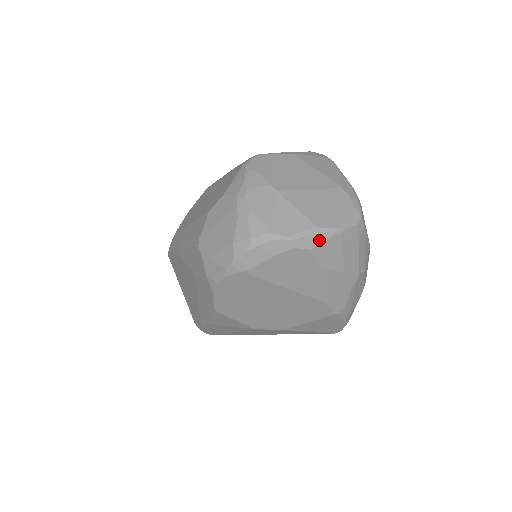
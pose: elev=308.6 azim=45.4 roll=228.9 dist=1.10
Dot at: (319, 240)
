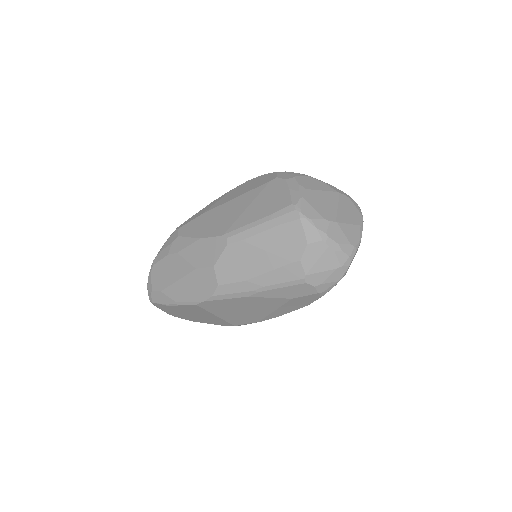
Dot at: occluded
